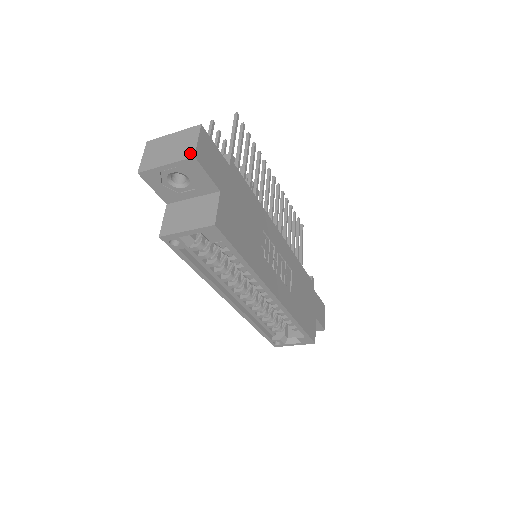
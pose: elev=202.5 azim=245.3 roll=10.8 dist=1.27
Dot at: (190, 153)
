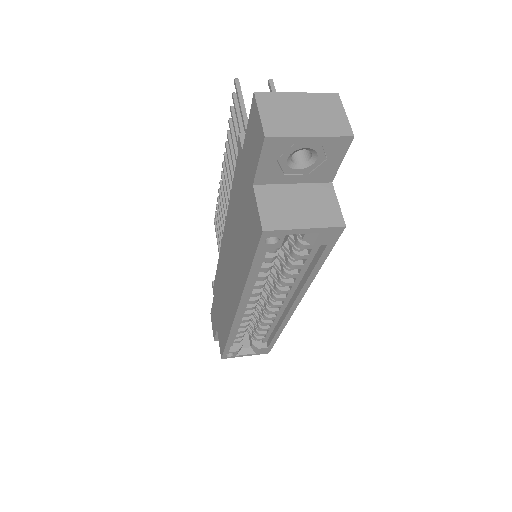
Dot at: (345, 129)
